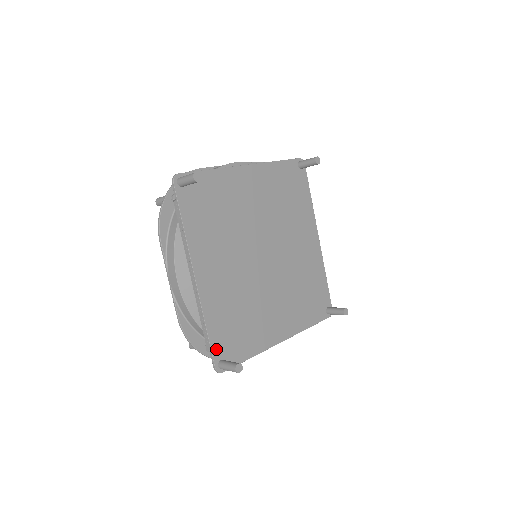
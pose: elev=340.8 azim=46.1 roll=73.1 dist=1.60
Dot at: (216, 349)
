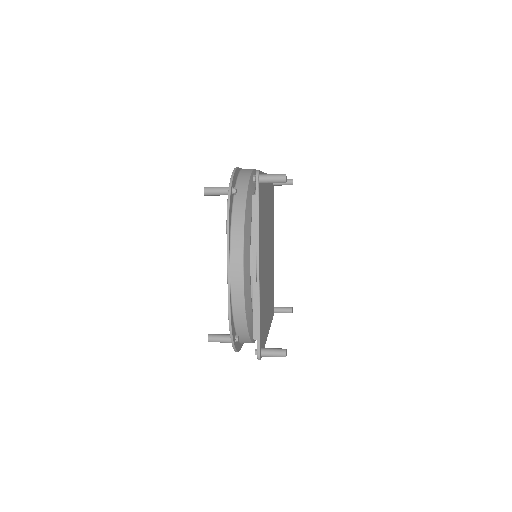
Dot at: (260, 338)
